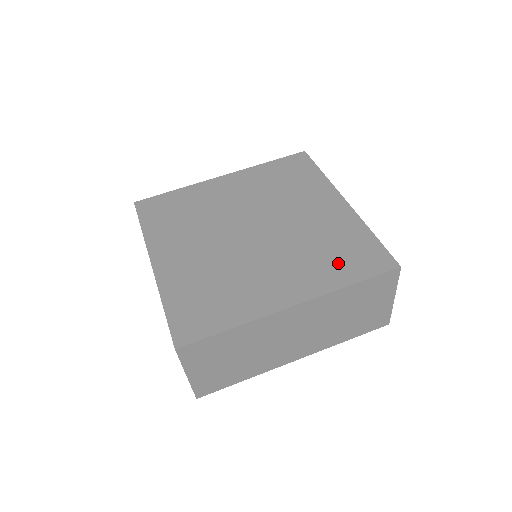
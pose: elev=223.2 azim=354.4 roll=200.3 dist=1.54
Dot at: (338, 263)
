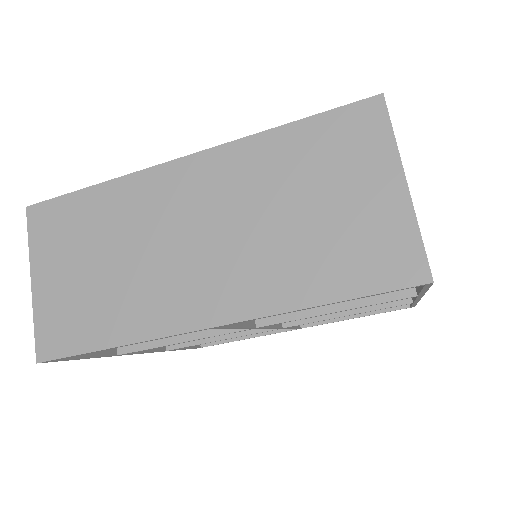
Dot at: occluded
